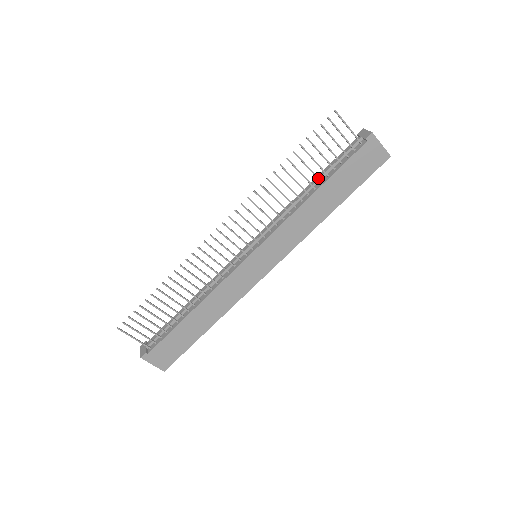
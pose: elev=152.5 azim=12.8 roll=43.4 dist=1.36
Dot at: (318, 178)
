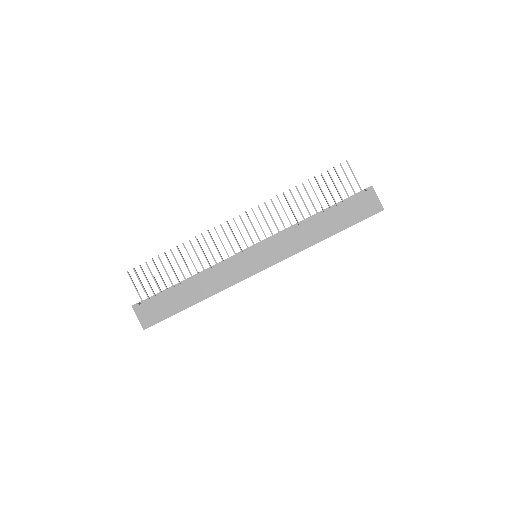
Dot at: (322, 207)
